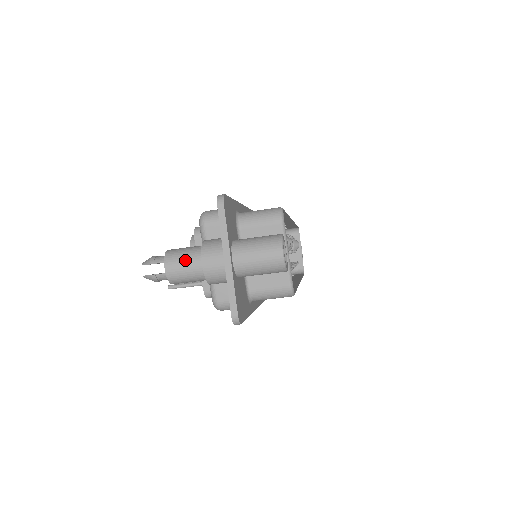
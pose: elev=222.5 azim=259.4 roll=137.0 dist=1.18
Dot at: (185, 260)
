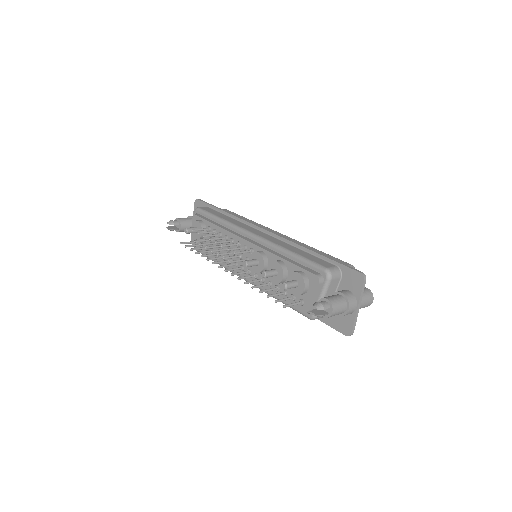
Dot at: (341, 307)
